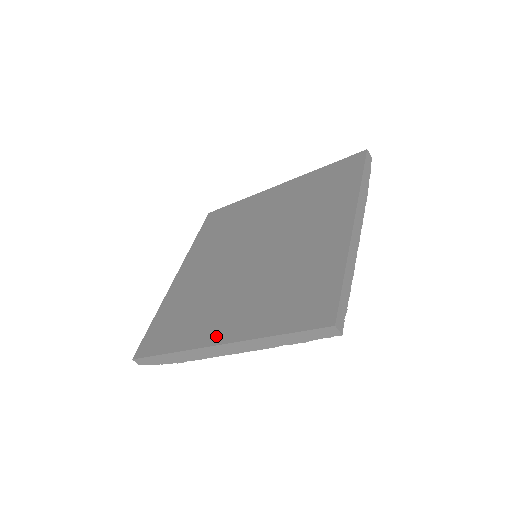
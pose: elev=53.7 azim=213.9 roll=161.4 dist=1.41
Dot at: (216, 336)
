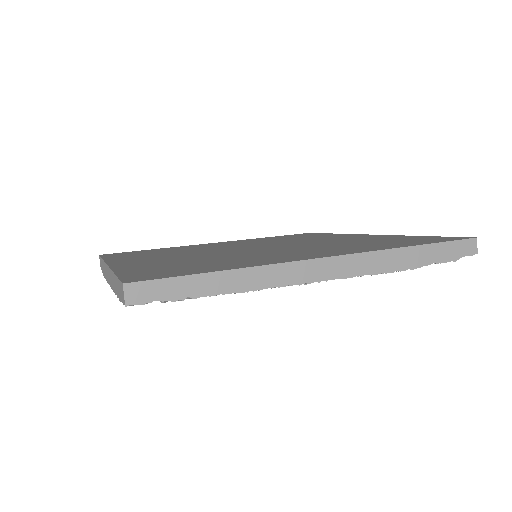
Dot at: (121, 262)
